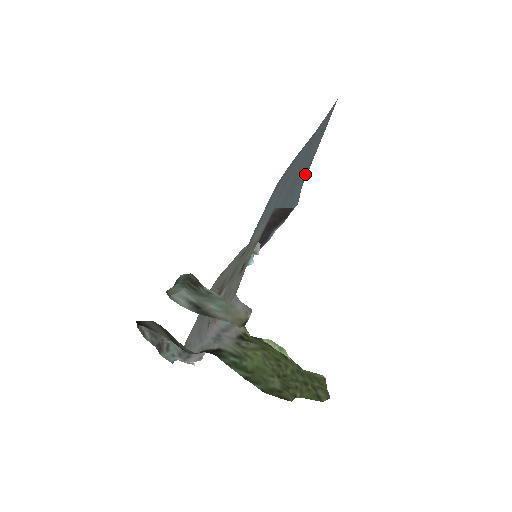
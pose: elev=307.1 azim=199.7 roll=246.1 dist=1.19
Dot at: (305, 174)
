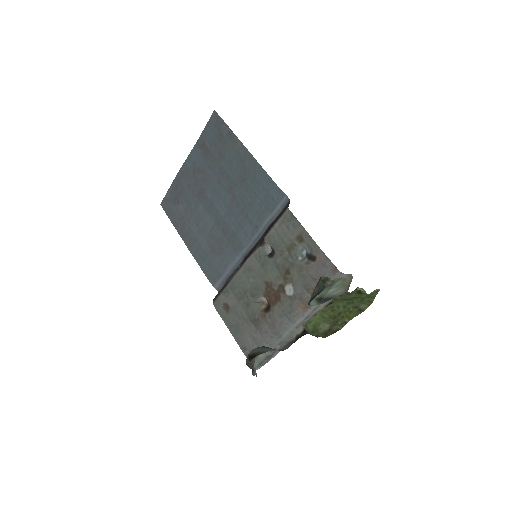
Dot at: (262, 176)
